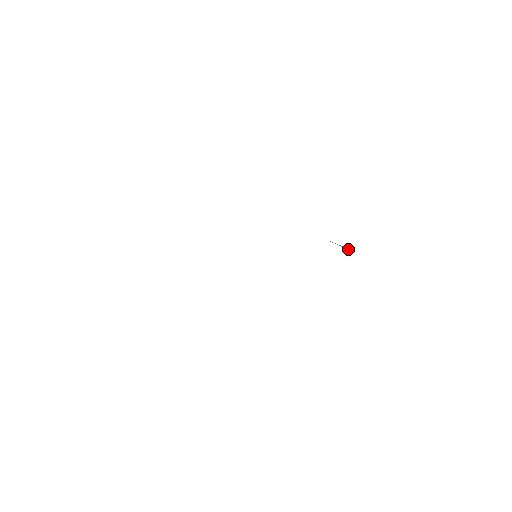
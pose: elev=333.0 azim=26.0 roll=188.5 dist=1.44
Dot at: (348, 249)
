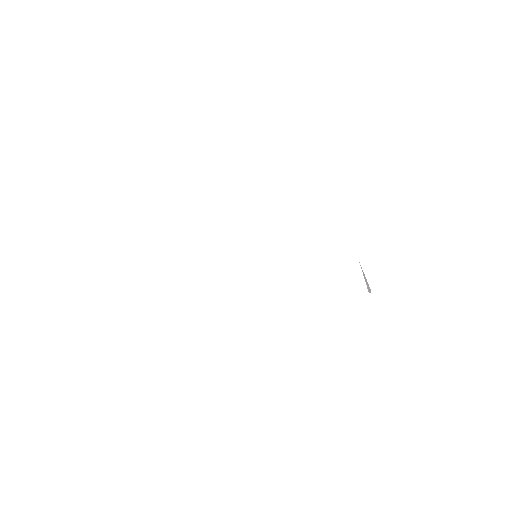
Dot at: (369, 292)
